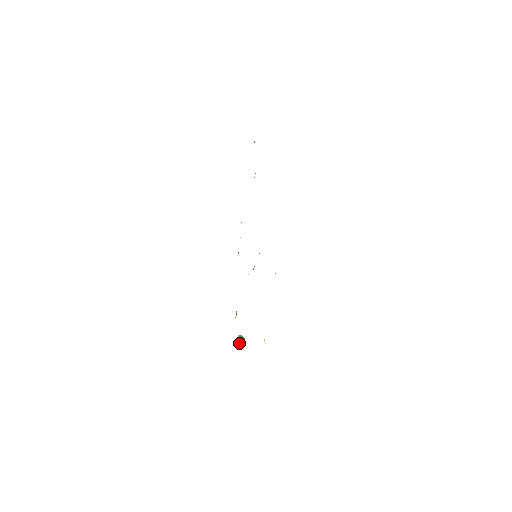
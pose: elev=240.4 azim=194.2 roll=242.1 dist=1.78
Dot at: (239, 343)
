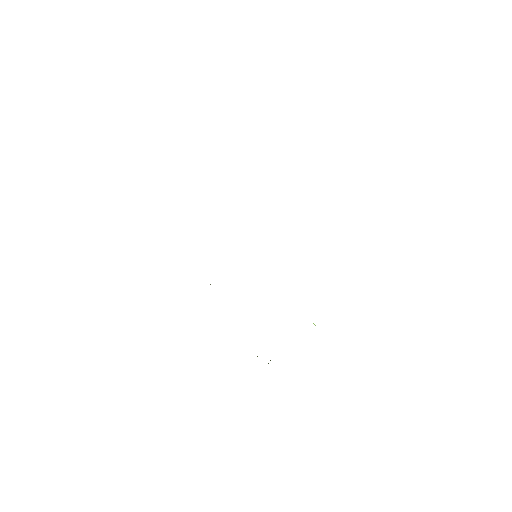
Dot at: occluded
